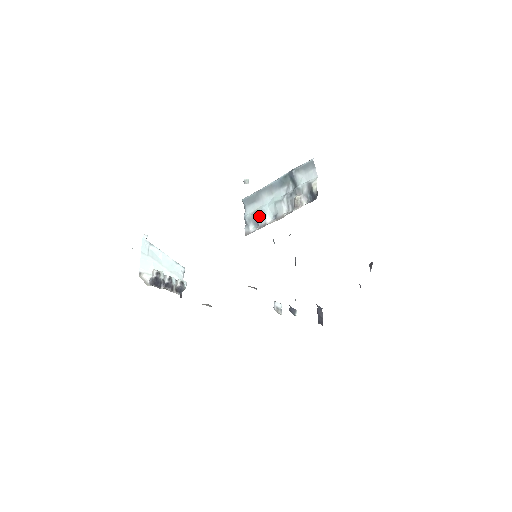
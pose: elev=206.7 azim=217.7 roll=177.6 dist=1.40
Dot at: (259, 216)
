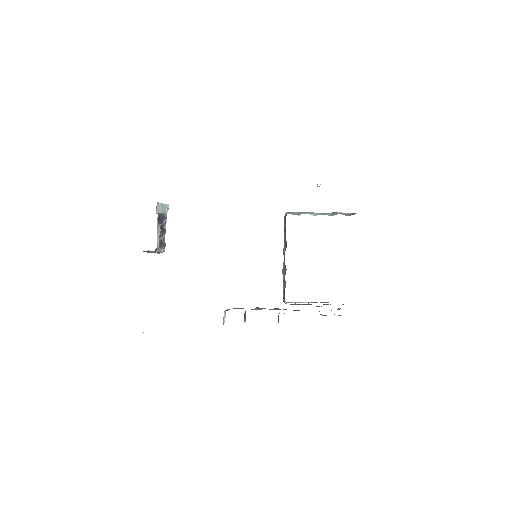
Dot at: occluded
